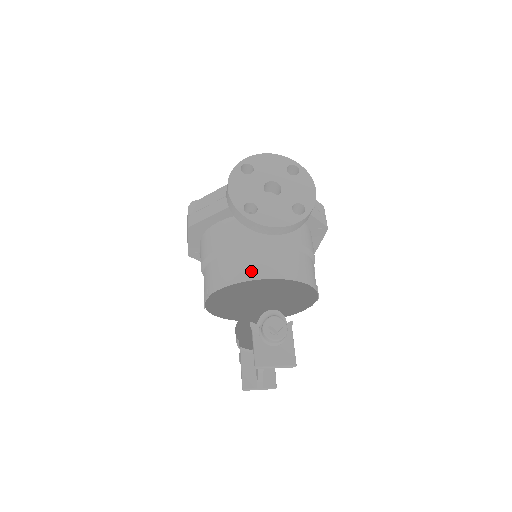
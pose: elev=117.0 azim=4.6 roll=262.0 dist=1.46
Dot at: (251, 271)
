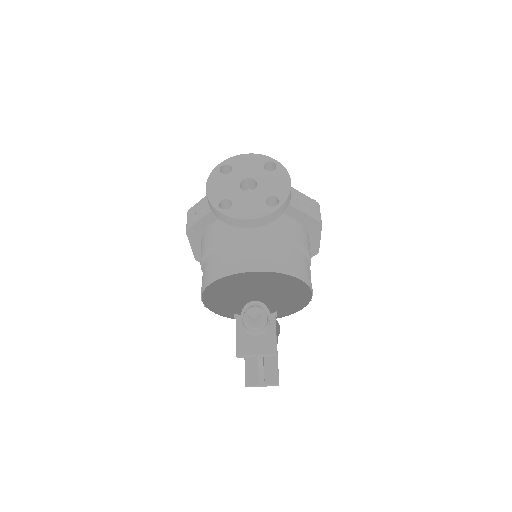
Dot at: (235, 265)
